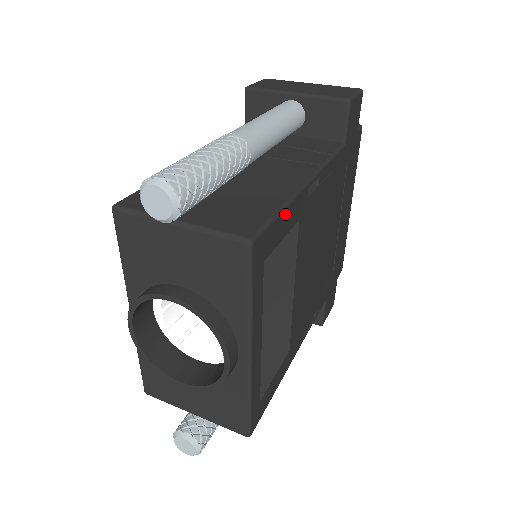
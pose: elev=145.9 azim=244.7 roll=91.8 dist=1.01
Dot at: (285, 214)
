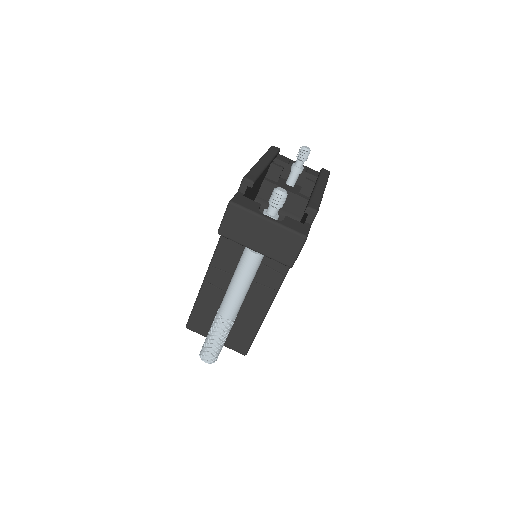
Dot at: (258, 330)
